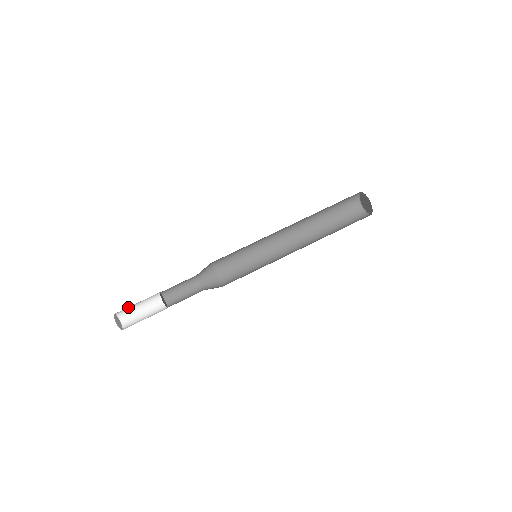
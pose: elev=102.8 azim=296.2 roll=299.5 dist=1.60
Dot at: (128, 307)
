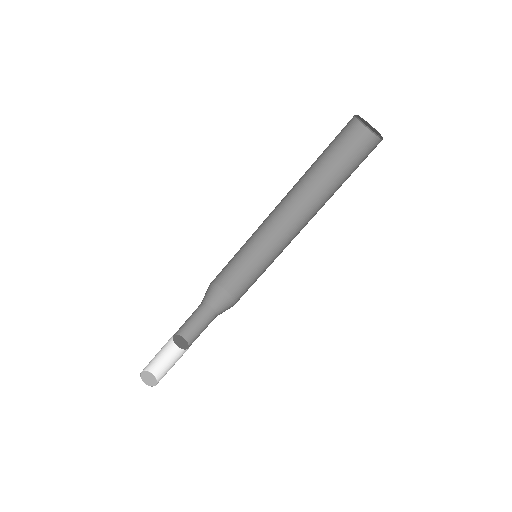
Dot at: occluded
